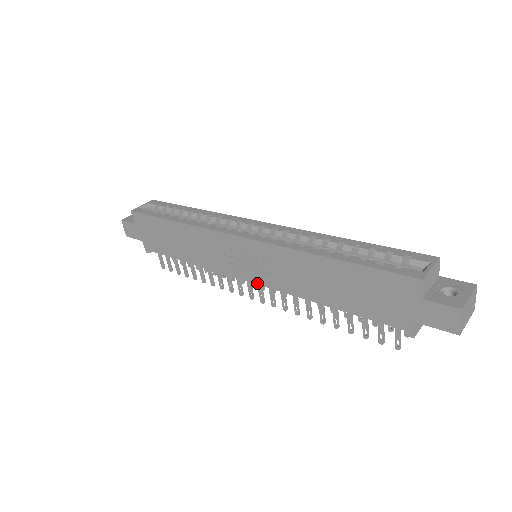
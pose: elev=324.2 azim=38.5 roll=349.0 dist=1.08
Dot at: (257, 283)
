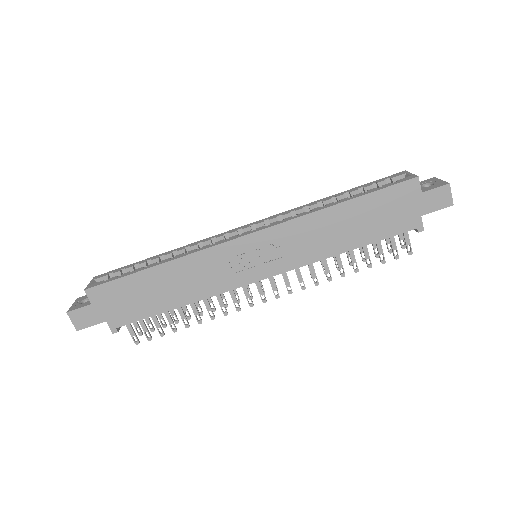
Dot at: (274, 275)
